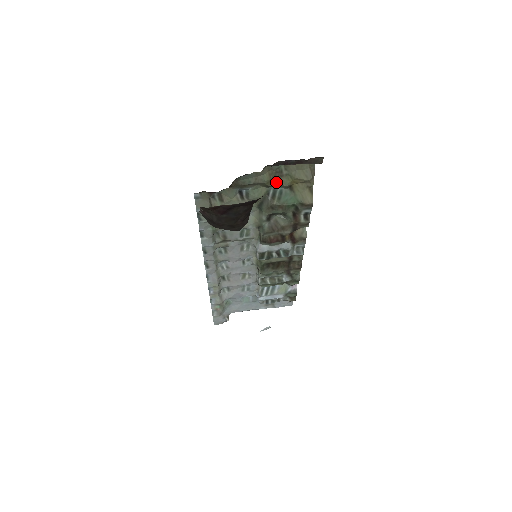
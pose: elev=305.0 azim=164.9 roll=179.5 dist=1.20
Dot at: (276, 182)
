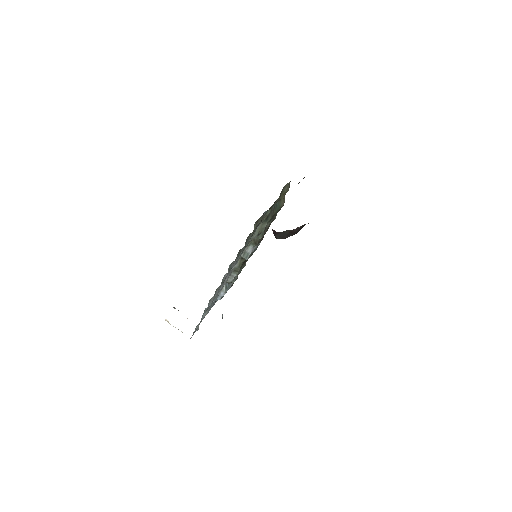
Dot at: occluded
